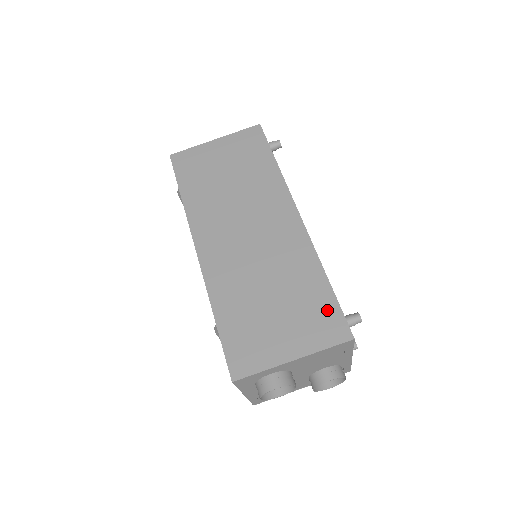
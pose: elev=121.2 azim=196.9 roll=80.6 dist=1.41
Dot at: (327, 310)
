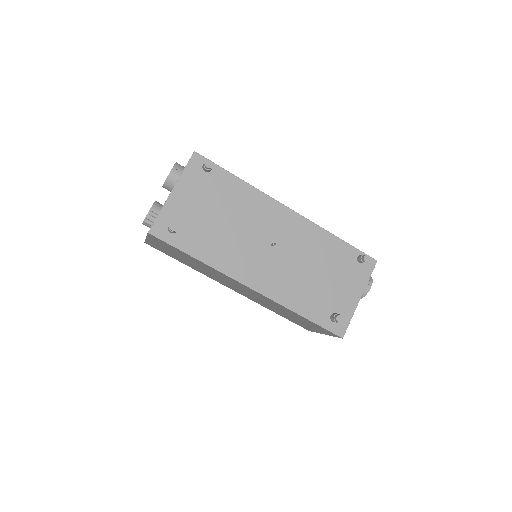
Dot at: occluded
